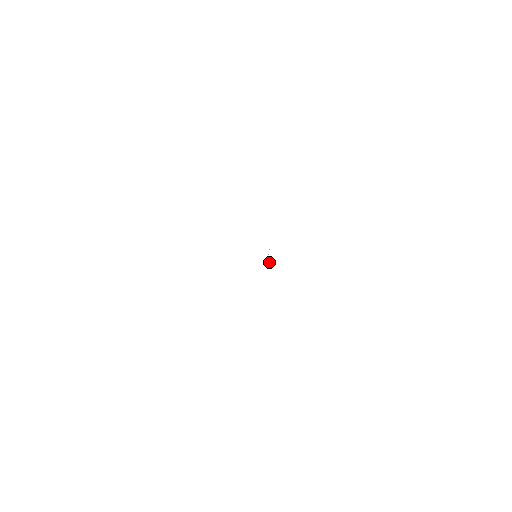
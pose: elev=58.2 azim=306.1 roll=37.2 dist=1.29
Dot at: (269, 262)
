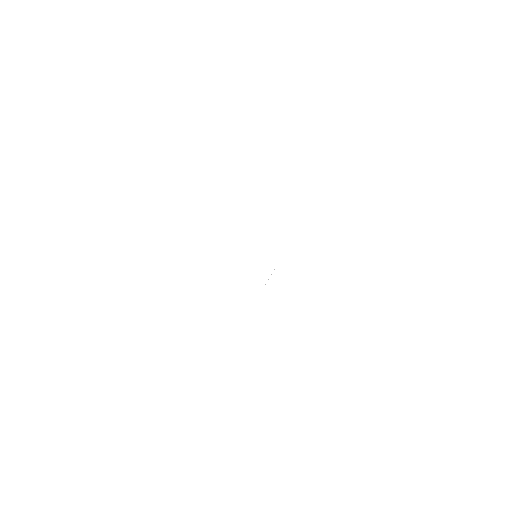
Dot at: occluded
